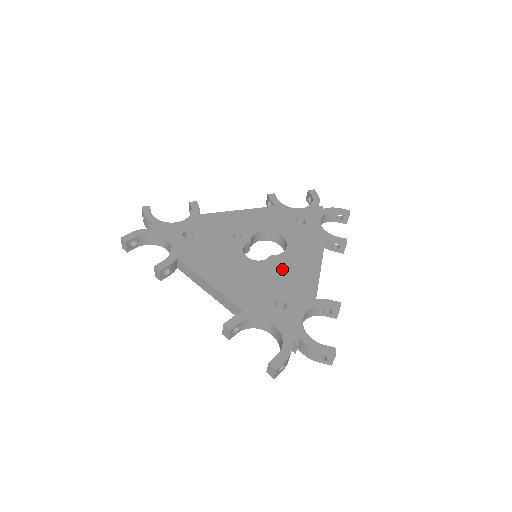
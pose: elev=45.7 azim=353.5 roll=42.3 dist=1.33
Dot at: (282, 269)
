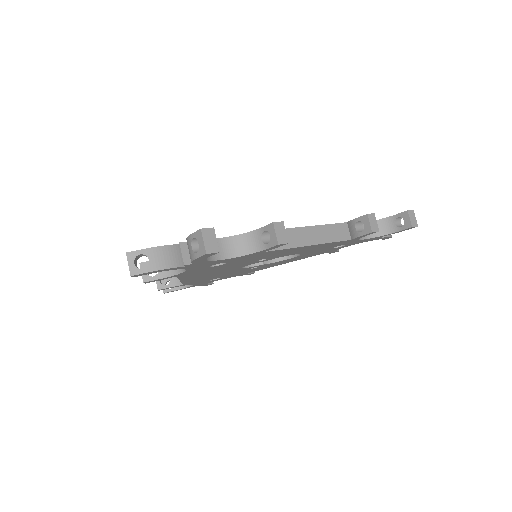
Dot at: occluded
